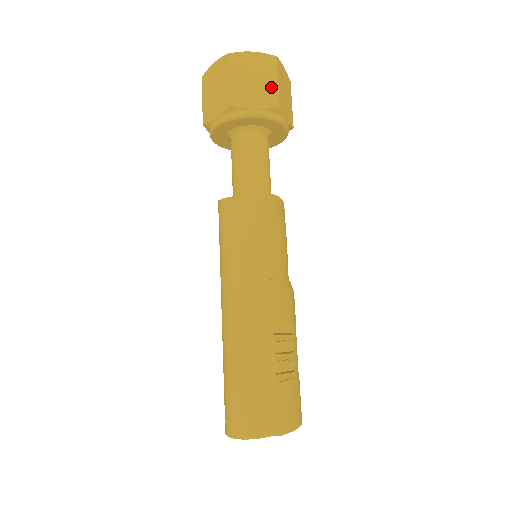
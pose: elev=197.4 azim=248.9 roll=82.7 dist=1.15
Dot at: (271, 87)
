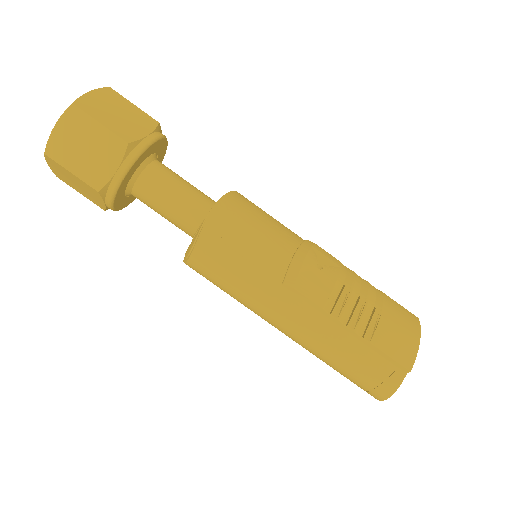
Dot at: (103, 136)
